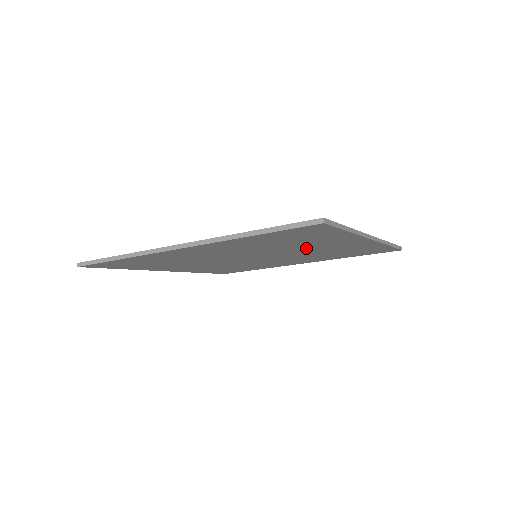
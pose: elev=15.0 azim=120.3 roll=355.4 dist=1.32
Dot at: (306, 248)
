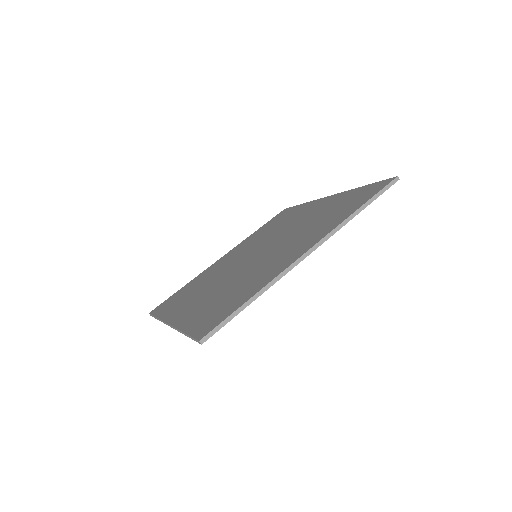
Dot at: occluded
